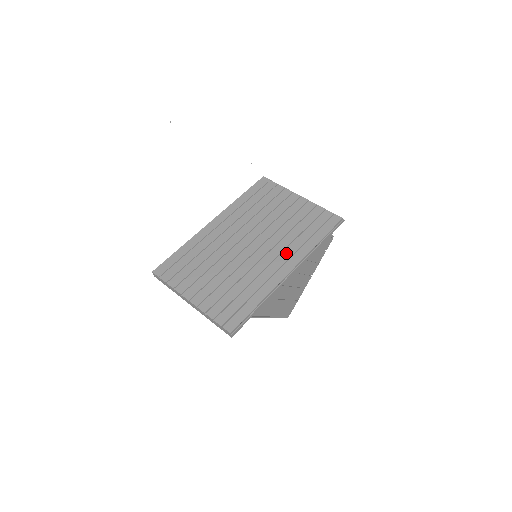
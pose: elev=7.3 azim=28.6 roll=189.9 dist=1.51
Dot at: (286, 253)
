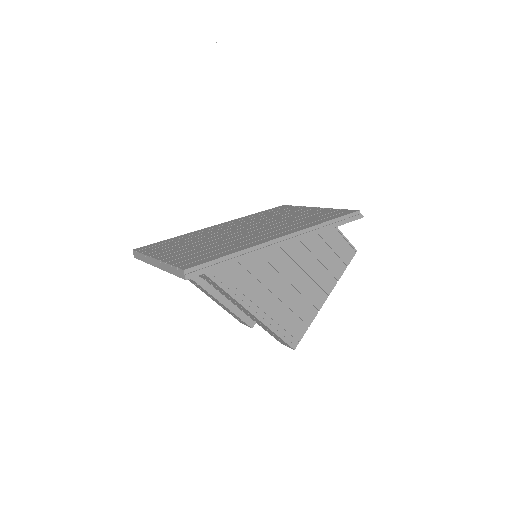
Dot at: (283, 229)
